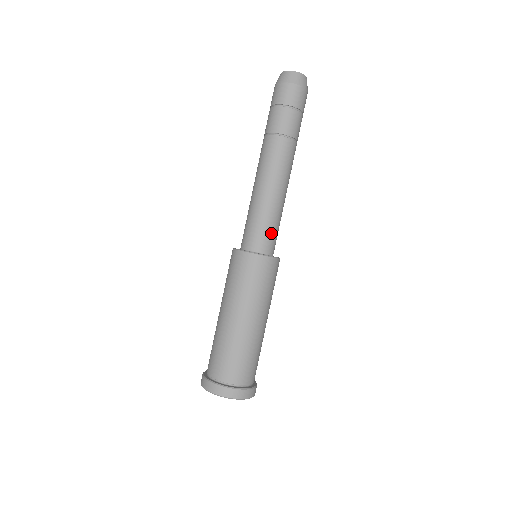
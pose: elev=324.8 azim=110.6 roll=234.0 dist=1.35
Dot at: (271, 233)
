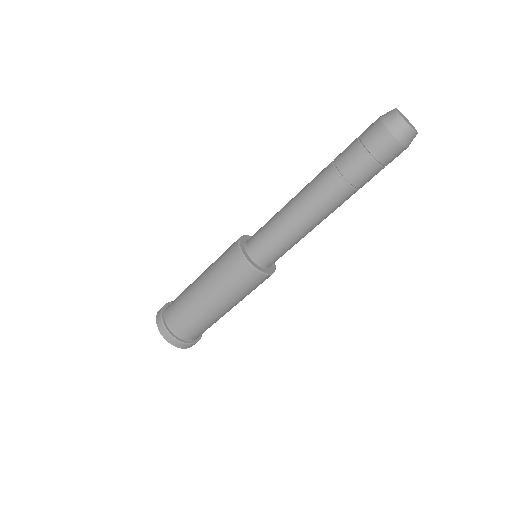
Dot at: (277, 253)
